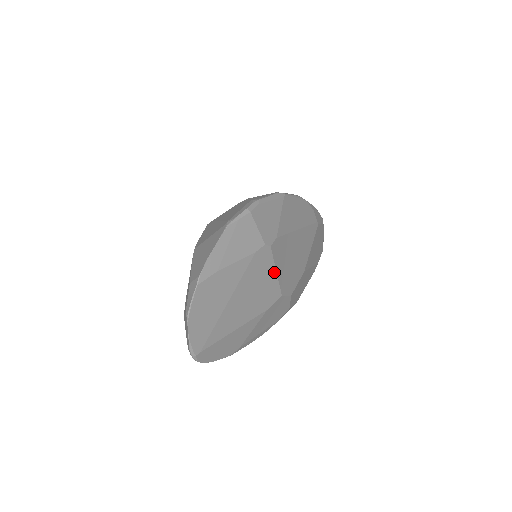
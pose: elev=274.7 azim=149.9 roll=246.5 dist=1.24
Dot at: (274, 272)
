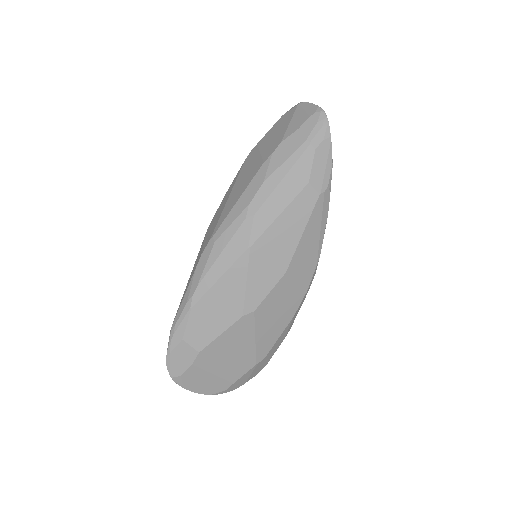
Dot at: occluded
